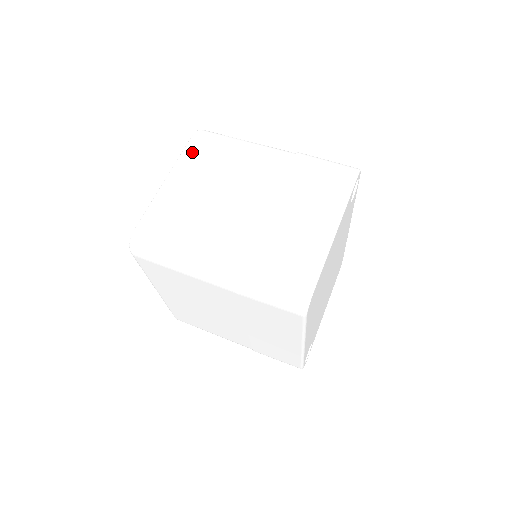
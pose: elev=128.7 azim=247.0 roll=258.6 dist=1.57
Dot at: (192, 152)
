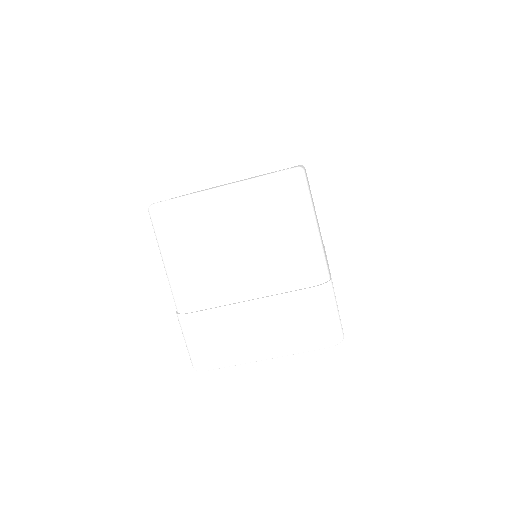
Dot at: (264, 190)
